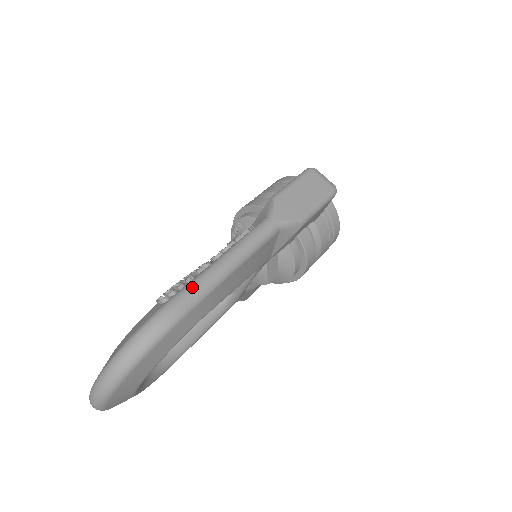
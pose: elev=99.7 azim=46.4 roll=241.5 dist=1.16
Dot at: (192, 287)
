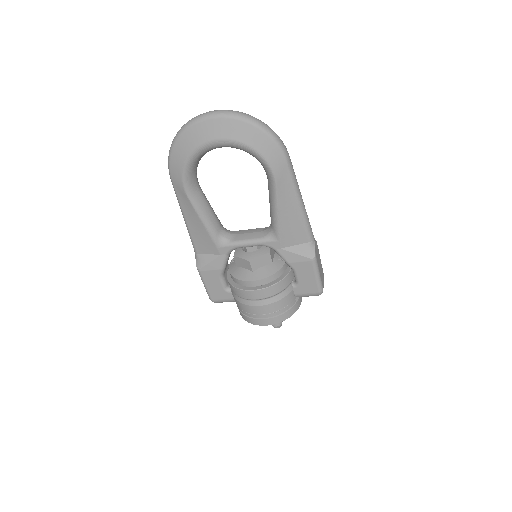
Dot at: occluded
